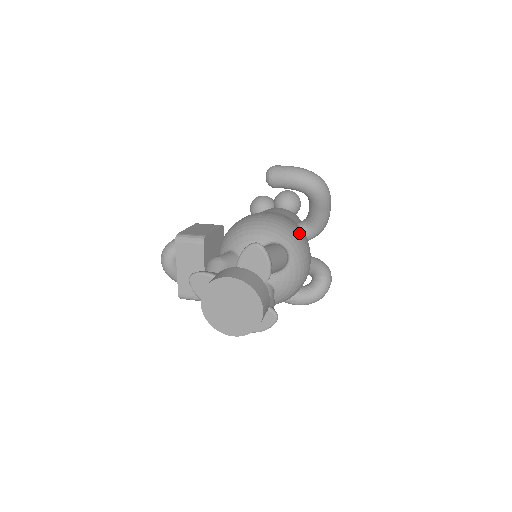
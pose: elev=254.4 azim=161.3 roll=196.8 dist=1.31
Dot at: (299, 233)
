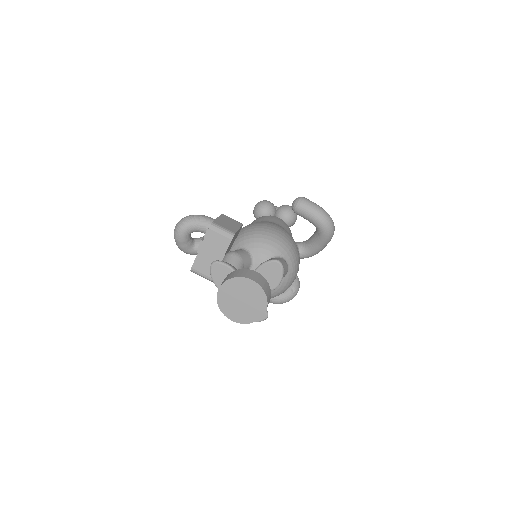
Dot at: (298, 254)
